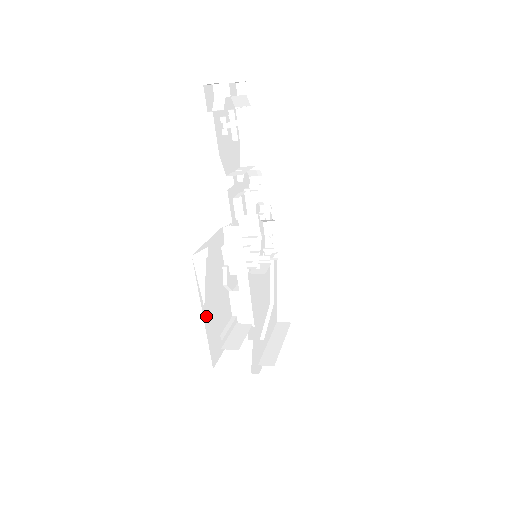
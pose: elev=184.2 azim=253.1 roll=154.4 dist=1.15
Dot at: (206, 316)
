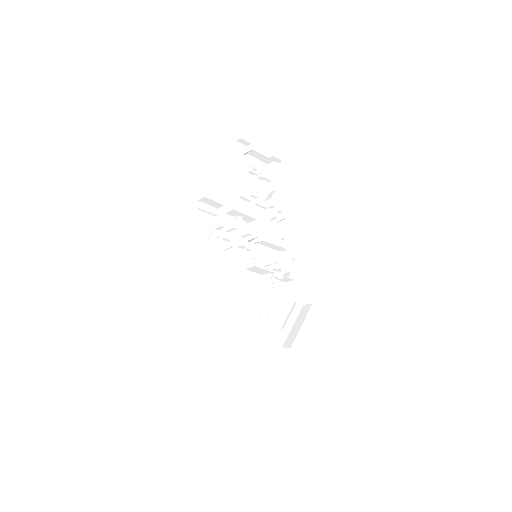
Dot at: (175, 226)
